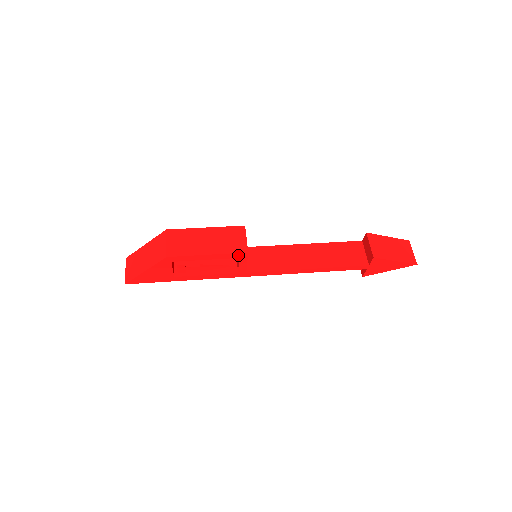
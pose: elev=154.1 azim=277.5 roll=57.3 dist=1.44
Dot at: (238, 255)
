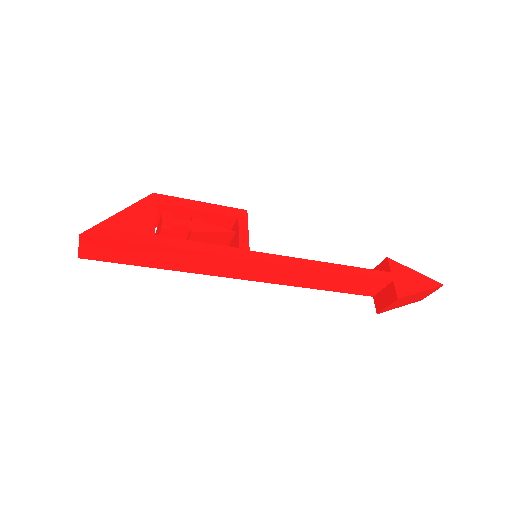
Dot at: (236, 213)
